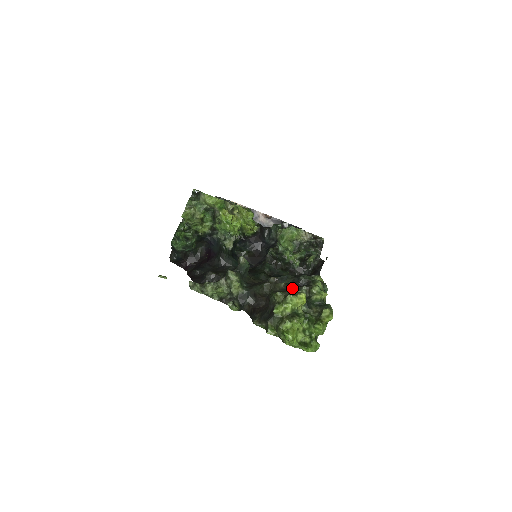
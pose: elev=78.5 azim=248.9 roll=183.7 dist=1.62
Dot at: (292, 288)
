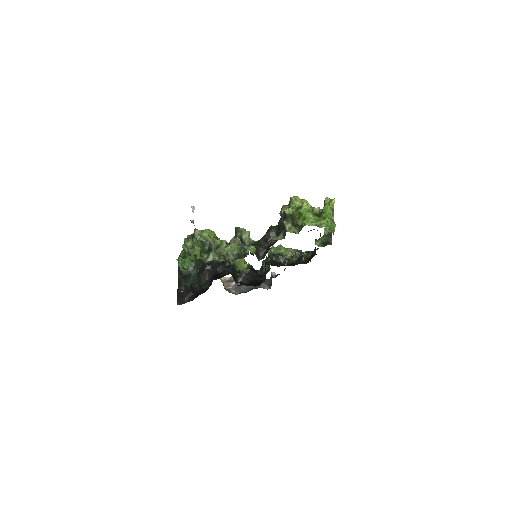
Dot at: occluded
